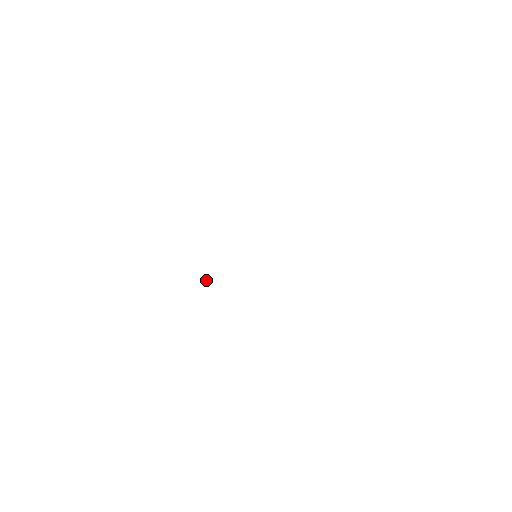
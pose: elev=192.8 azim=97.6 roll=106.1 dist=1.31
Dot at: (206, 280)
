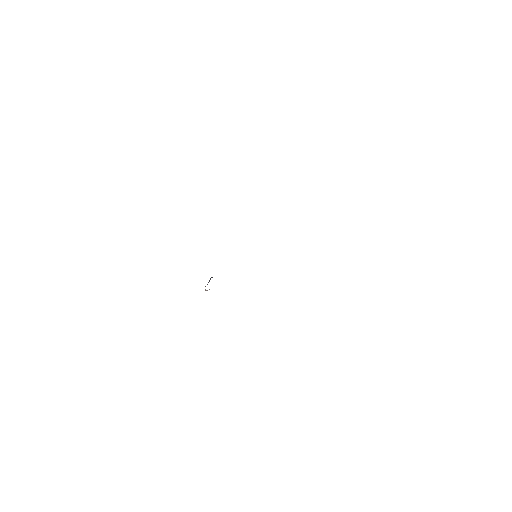
Dot at: (207, 290)
